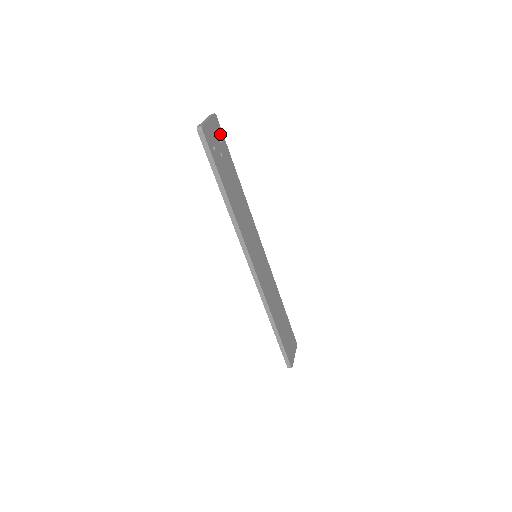
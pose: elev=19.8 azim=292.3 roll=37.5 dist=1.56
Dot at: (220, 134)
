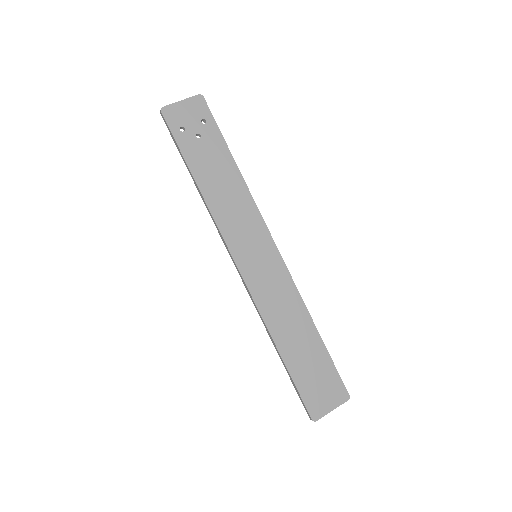
Dot at: (205, 115)
